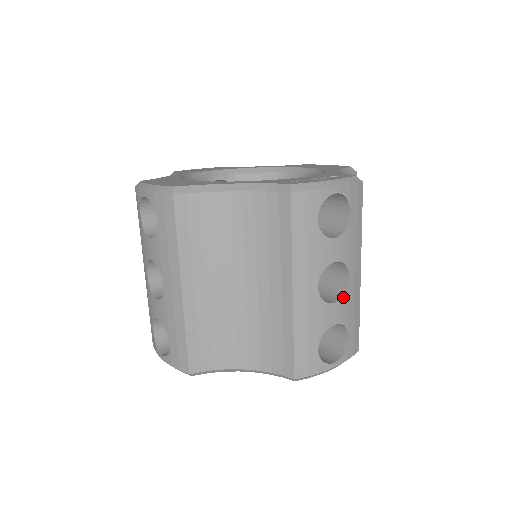
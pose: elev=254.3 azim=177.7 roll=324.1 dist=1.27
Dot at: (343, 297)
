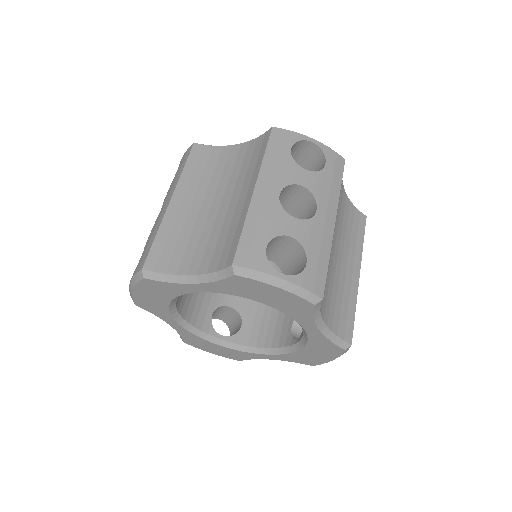
Dot at: (307, 221)
